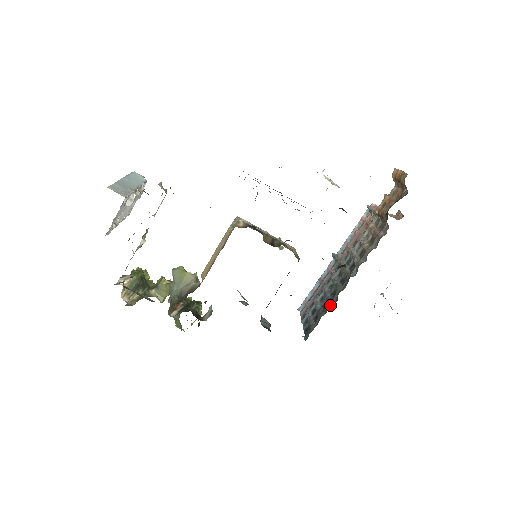
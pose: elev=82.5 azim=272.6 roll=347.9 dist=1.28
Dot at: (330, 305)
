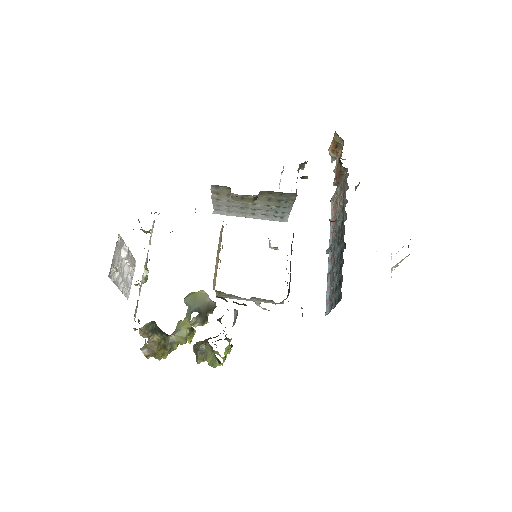
Dot at: (342, 254)
